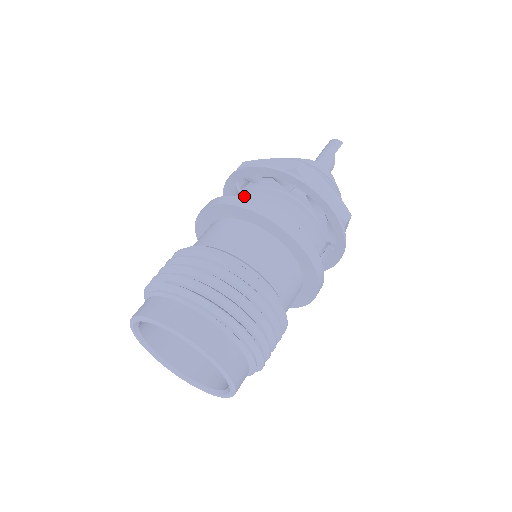
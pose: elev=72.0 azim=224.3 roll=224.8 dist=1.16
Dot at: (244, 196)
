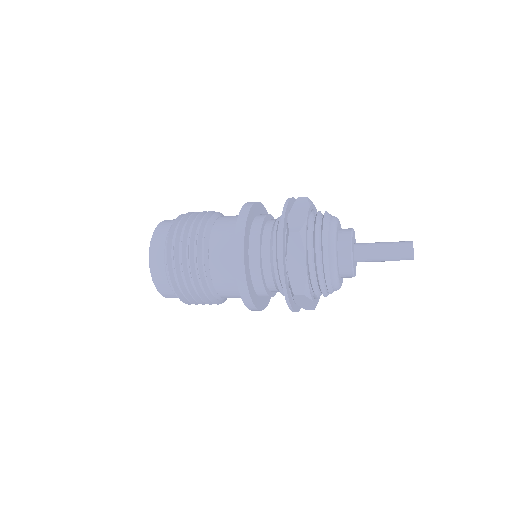
Dot at: (272, 248)
